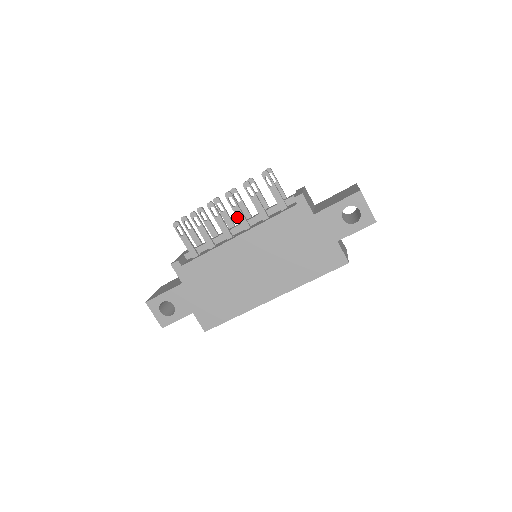
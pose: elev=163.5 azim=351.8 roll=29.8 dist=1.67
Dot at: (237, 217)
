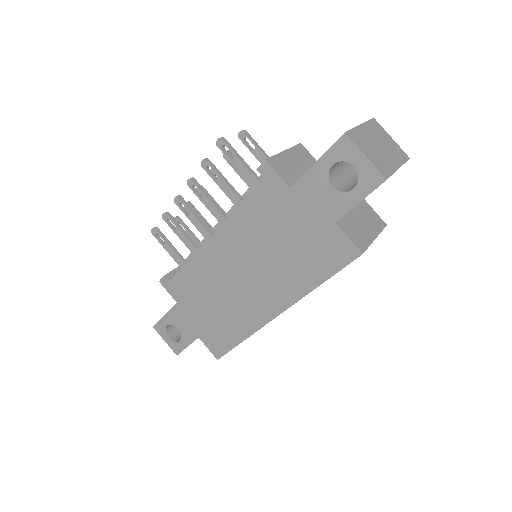
Dot at: (209, 210)
